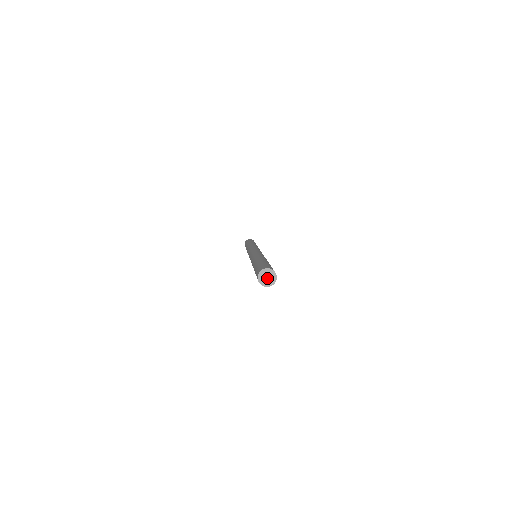
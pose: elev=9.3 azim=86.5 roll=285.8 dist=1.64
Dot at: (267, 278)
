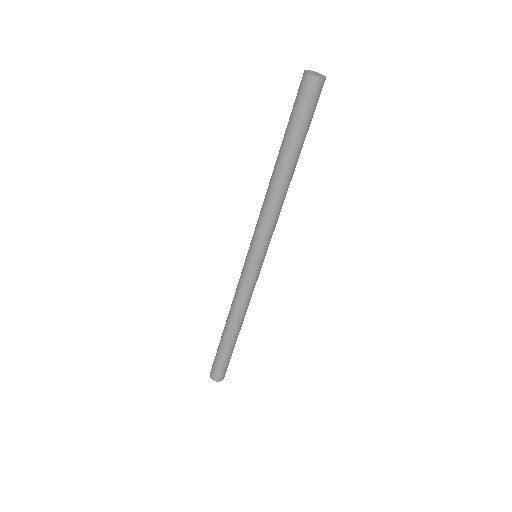
Dot at: (315, 74)
